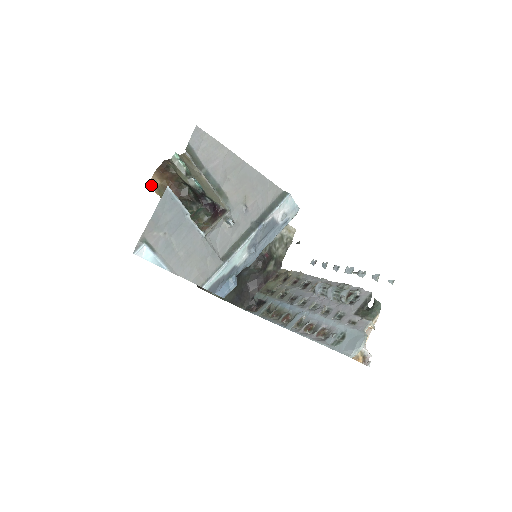
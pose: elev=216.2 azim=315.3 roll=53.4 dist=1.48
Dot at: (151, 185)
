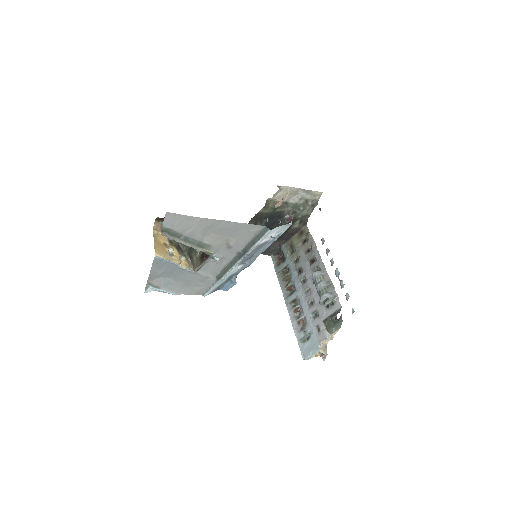
Dot at: (155, 228)
